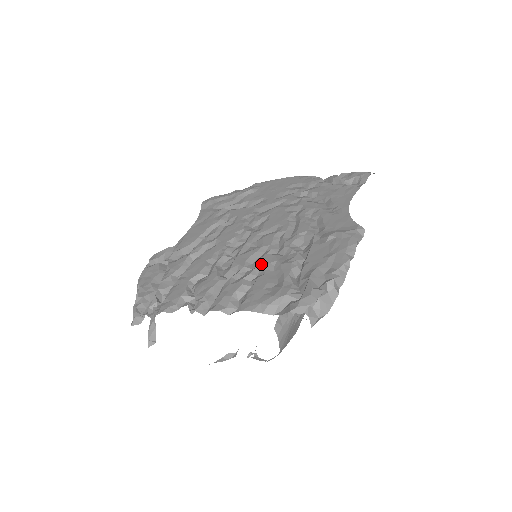
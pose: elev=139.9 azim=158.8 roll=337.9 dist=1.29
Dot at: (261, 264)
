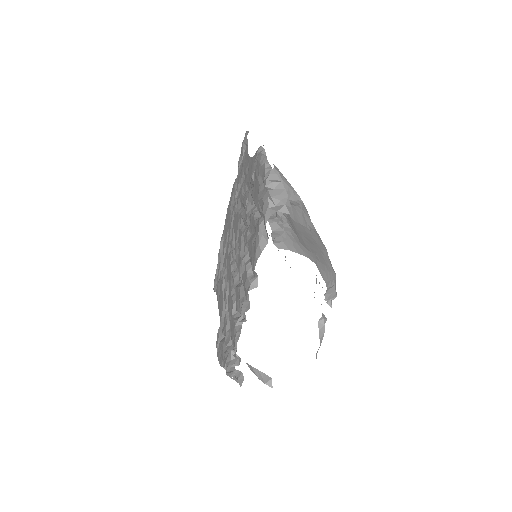
Dot at: (245, 244)
